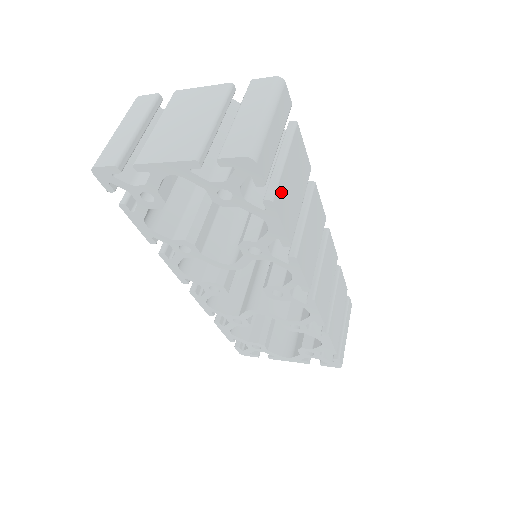
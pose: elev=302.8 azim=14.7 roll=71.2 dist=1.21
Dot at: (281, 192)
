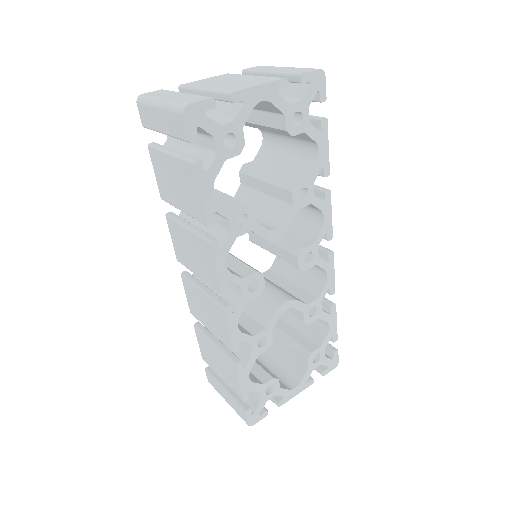
Dot at: occluded
